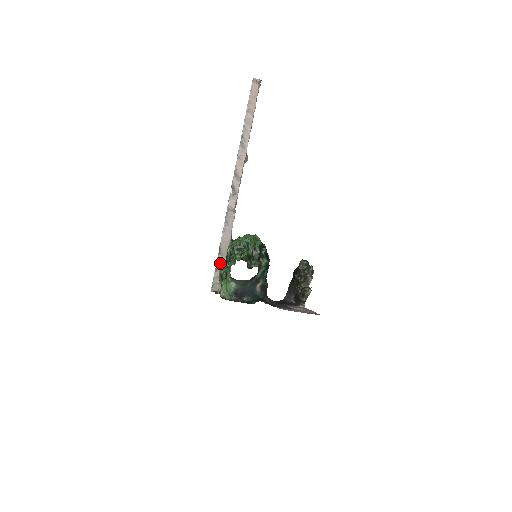
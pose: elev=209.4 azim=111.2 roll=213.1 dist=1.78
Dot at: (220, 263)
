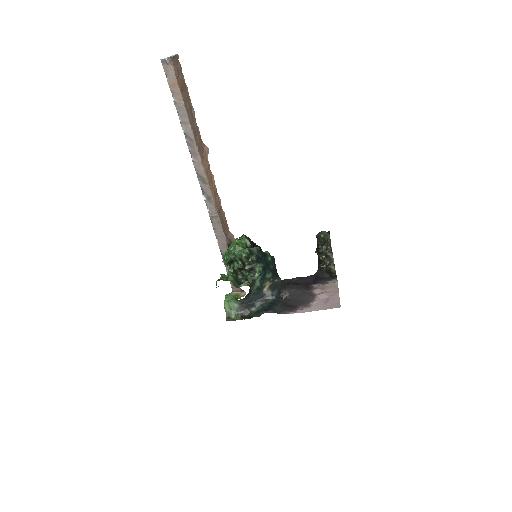
Dot at: occluded
